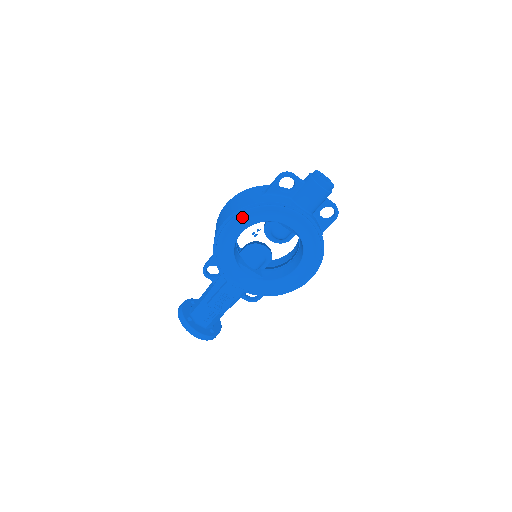
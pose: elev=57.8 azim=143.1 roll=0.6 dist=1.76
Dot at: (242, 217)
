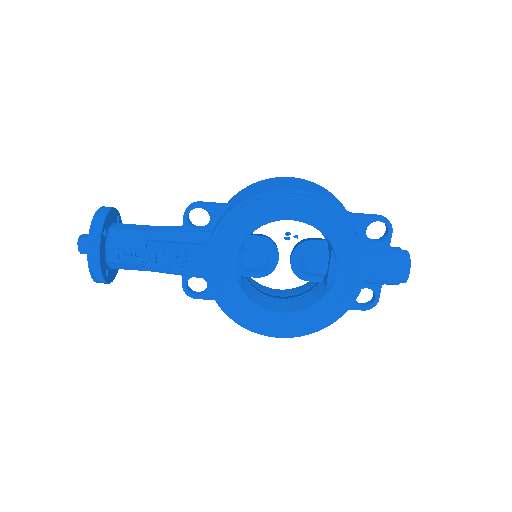
Dot at: (318, 207)
